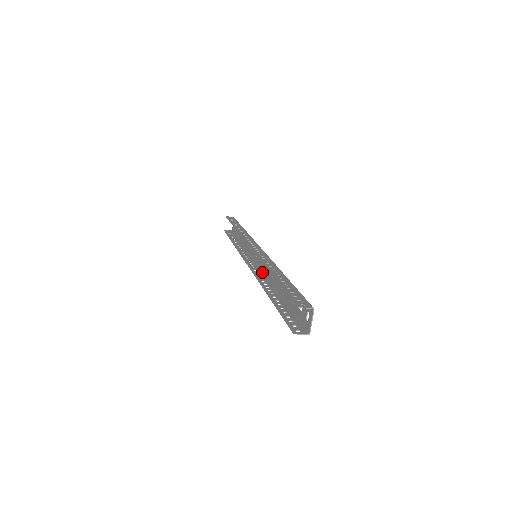
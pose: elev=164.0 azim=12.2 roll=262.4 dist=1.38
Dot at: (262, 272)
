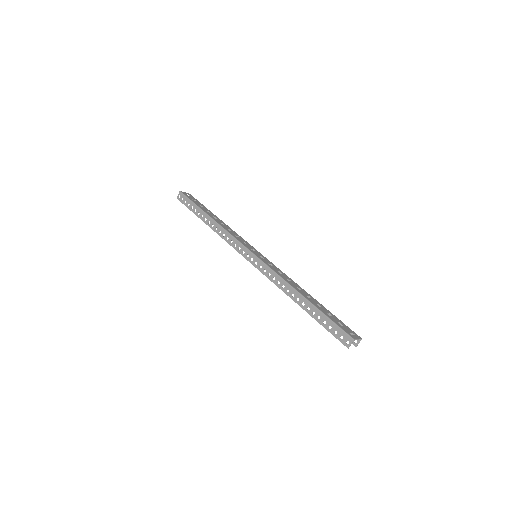
Dot at: occluded
